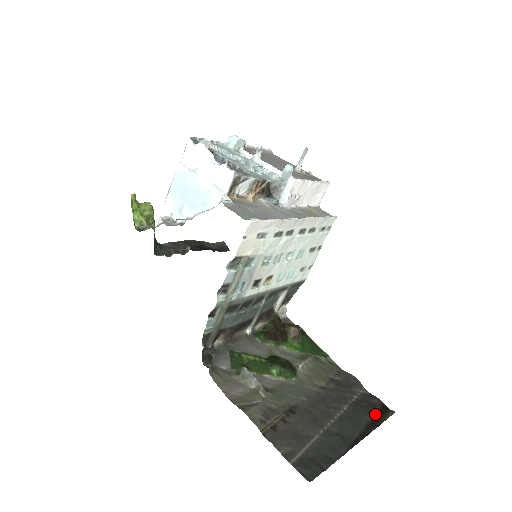
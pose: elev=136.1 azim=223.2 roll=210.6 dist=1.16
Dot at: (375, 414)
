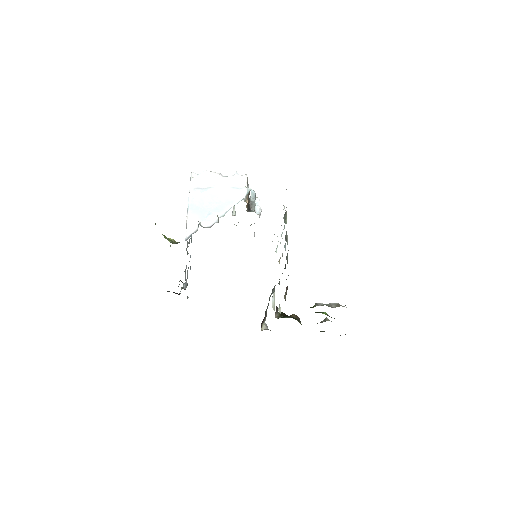
Dot at: occluded
